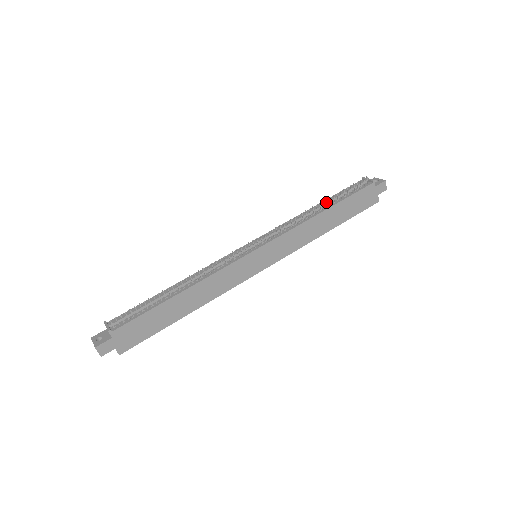
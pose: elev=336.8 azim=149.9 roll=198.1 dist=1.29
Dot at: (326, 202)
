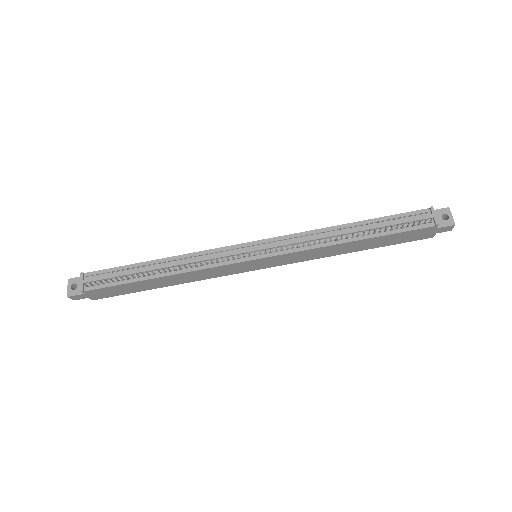
Dot at: (364, 229)
